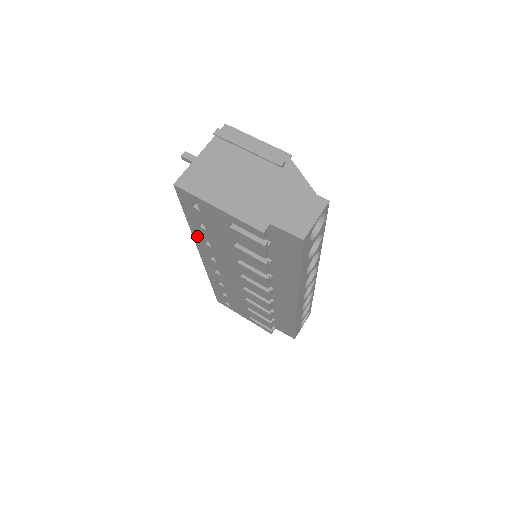
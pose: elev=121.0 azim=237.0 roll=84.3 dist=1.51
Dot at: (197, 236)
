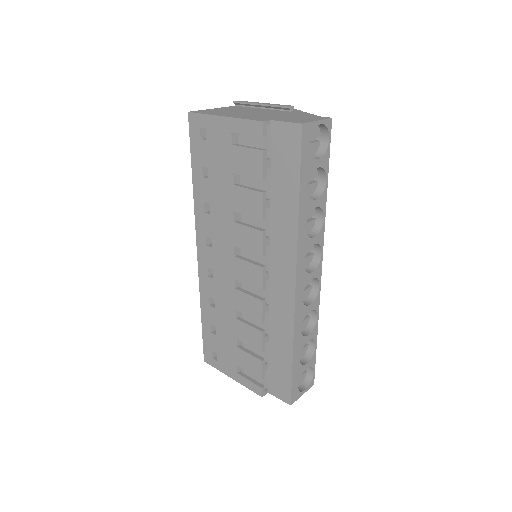
Dot at: (198, 202)
